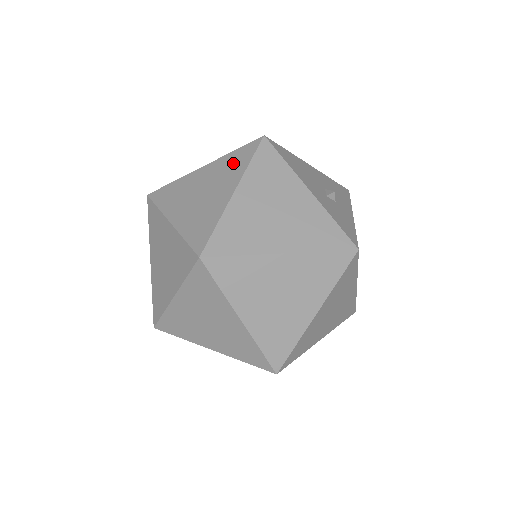
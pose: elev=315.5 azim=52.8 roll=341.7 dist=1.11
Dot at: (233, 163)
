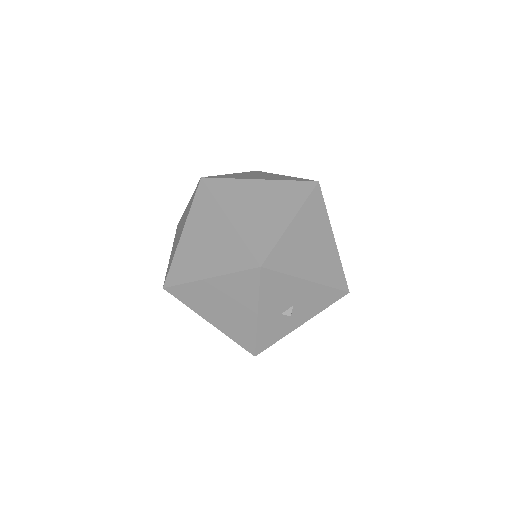
Dot at: (232, 254)
